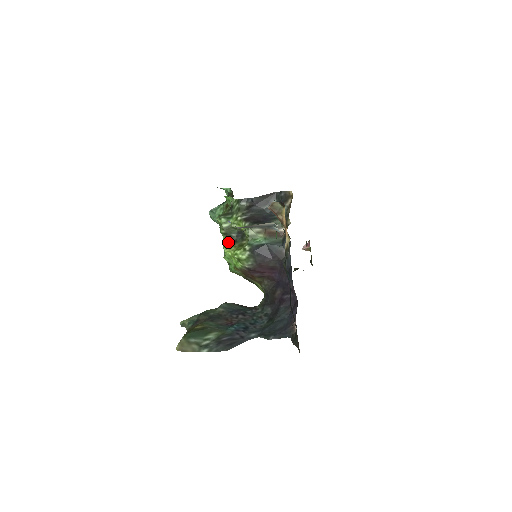
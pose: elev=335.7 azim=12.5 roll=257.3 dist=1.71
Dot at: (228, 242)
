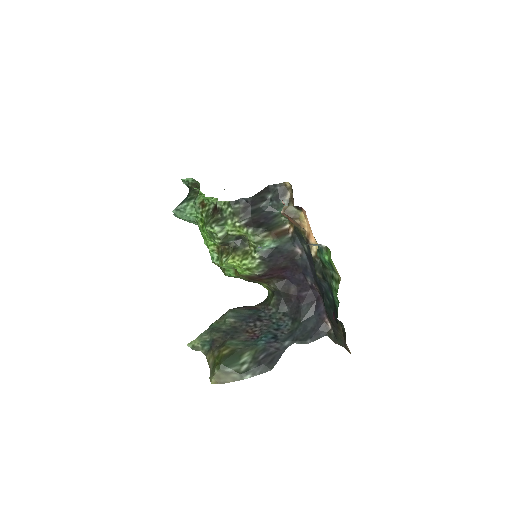
Dot at: (217, 246)
